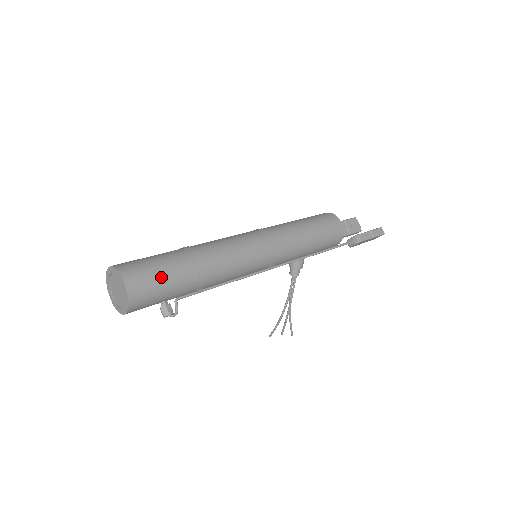
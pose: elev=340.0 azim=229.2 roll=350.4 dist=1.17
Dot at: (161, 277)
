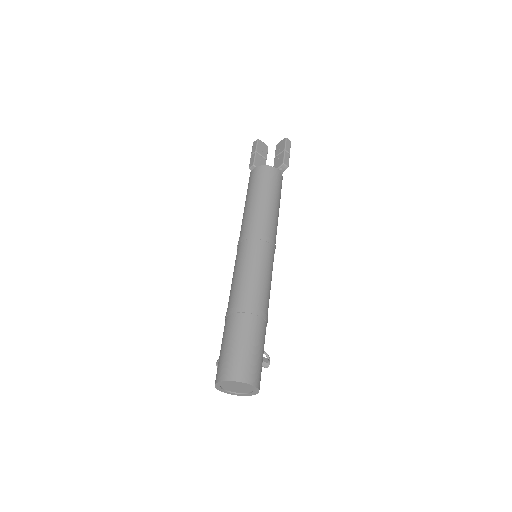
Dot at: (258, 353)
